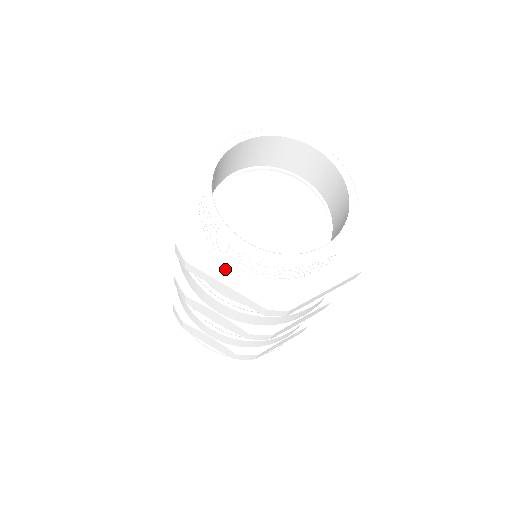
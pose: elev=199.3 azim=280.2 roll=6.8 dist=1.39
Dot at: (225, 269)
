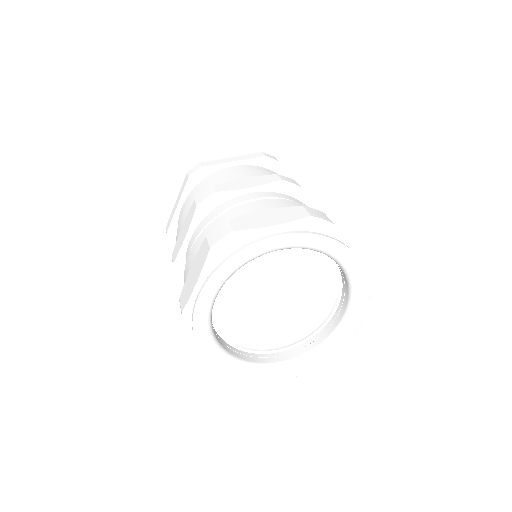
Dot at: occluded
